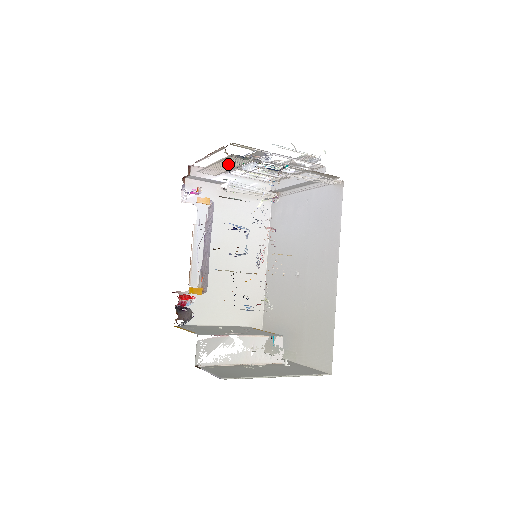
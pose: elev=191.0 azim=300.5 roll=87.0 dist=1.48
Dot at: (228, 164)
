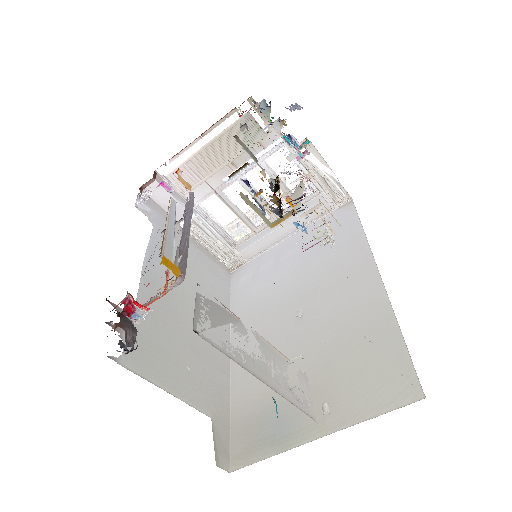
Dot at: (225, 149)
